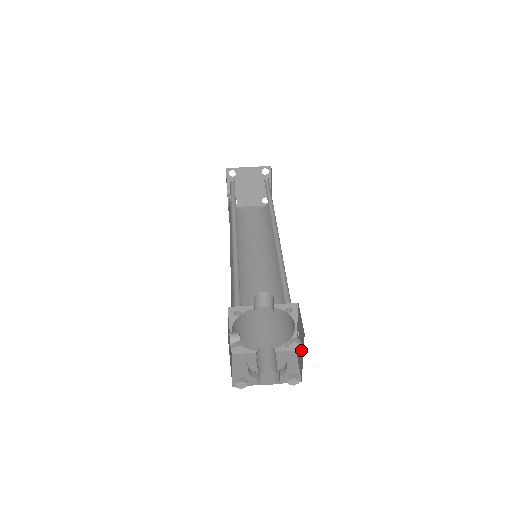
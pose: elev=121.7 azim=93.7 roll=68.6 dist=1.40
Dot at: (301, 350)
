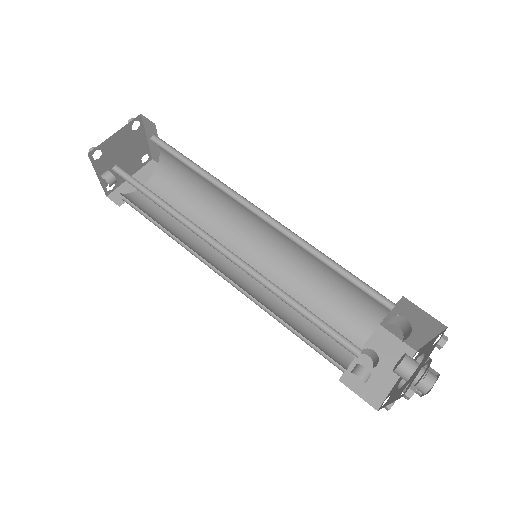
Dot at: (420, 332)
